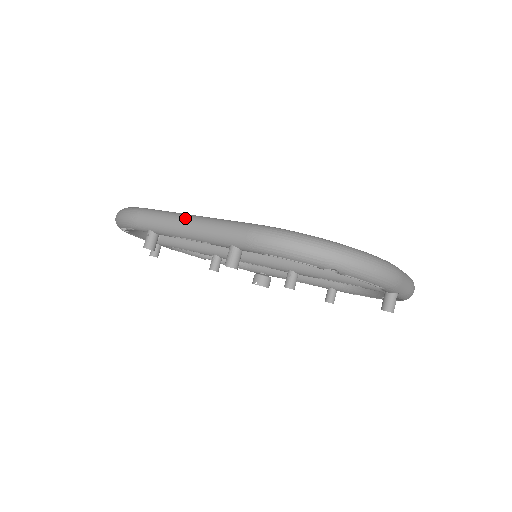
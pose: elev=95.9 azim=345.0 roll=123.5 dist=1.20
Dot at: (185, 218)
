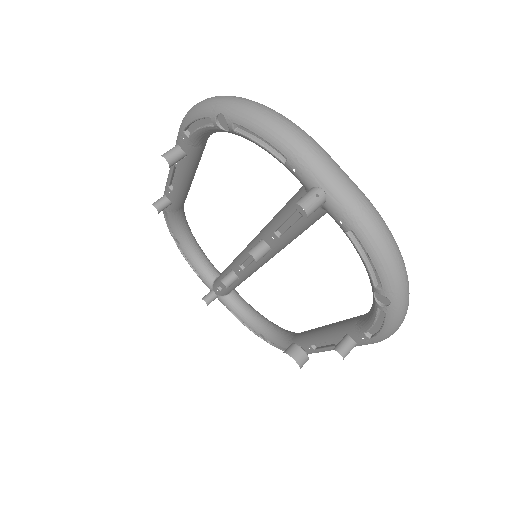
Dot at: occluded
